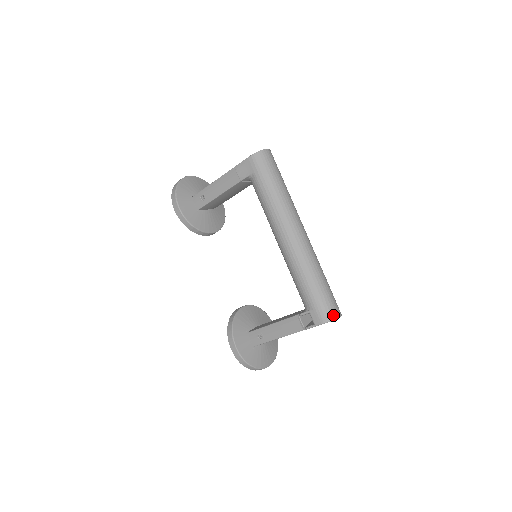
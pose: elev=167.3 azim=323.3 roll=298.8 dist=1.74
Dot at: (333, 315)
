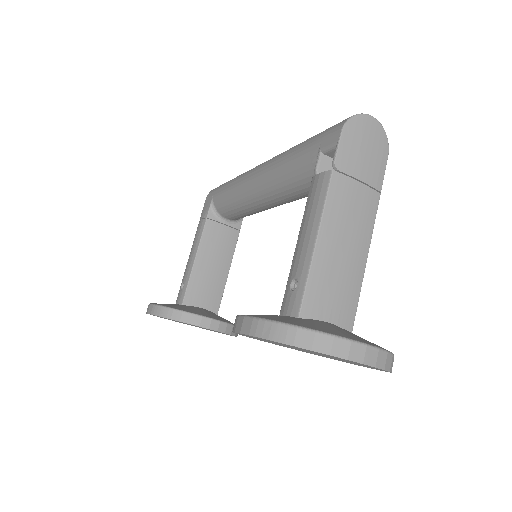
Dot at: occluded
